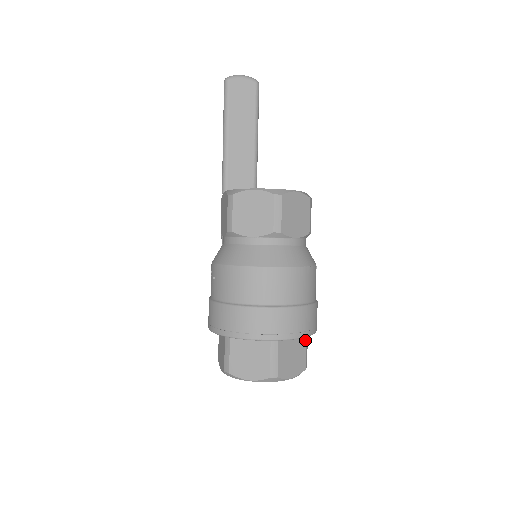
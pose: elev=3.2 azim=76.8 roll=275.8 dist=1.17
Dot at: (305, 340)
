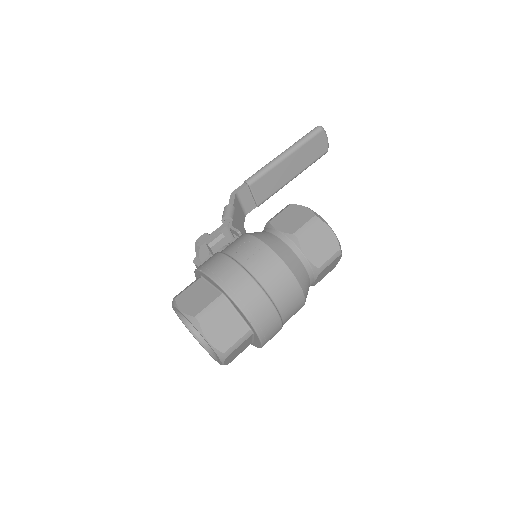
Dot at: occluded
